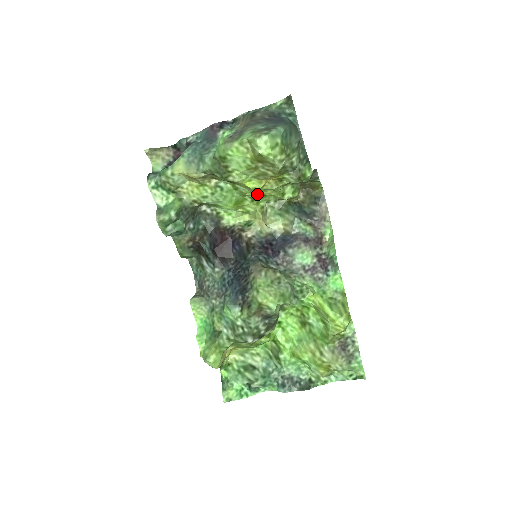
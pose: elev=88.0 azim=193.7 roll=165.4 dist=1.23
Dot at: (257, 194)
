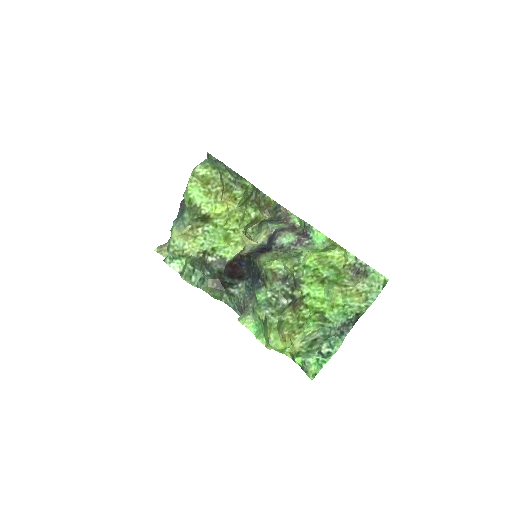
Dot at: (232, 223)
